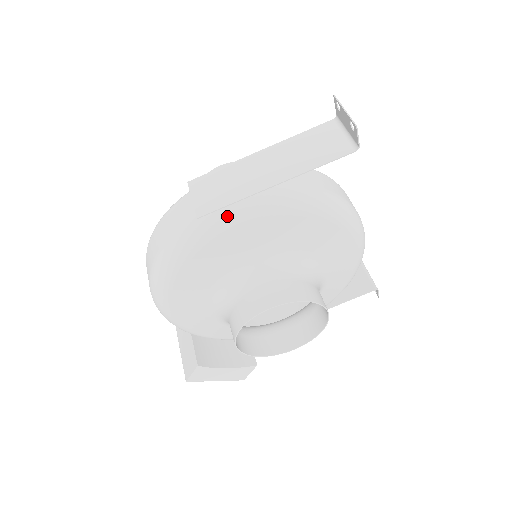
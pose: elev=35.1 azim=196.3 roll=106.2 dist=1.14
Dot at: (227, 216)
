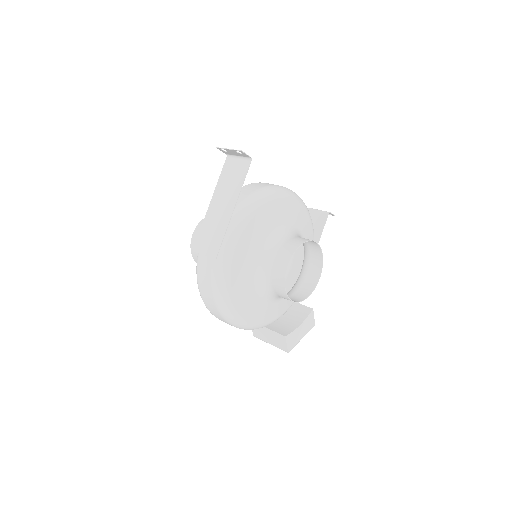
Dot at: (227, 245)
